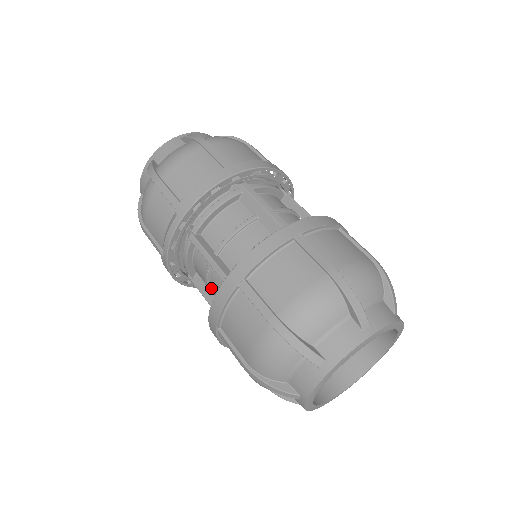
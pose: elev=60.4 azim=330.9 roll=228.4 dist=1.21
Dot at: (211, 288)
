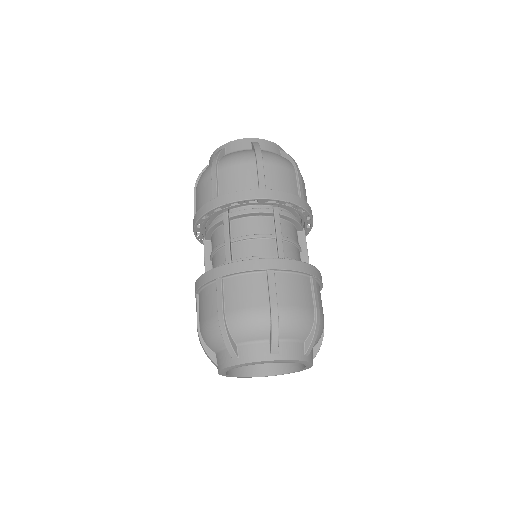
Dot at: occluded
